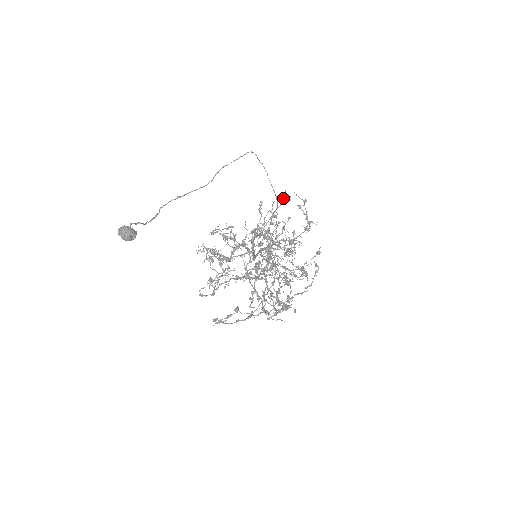
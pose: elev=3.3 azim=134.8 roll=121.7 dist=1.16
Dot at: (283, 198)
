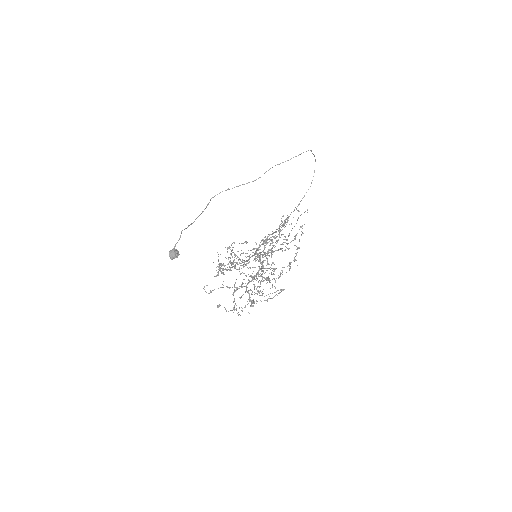
Dot at: (282, 248)
